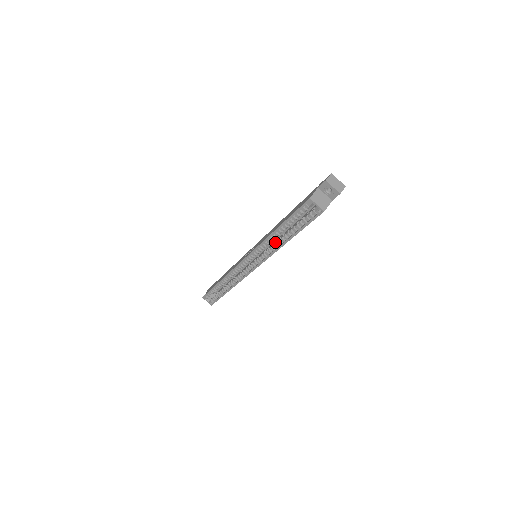
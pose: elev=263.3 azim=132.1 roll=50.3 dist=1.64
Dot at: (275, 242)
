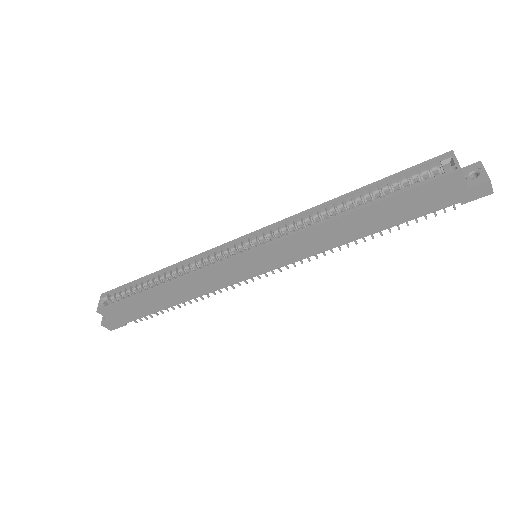
Dot at: occluded
